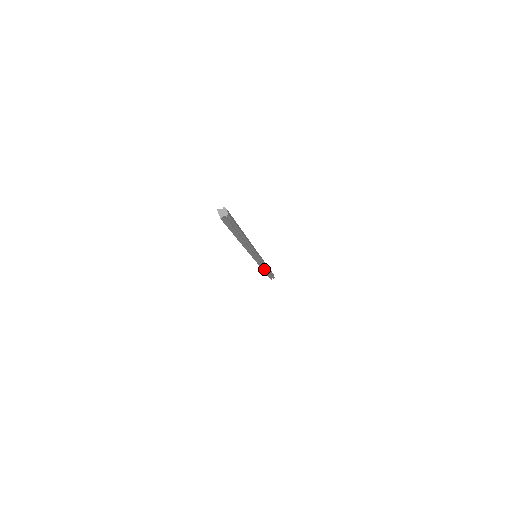
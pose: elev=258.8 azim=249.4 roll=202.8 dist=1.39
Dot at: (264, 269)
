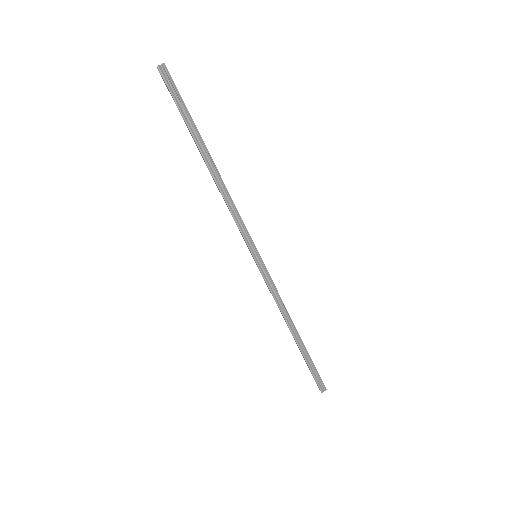
Dot at: (288, 323)
